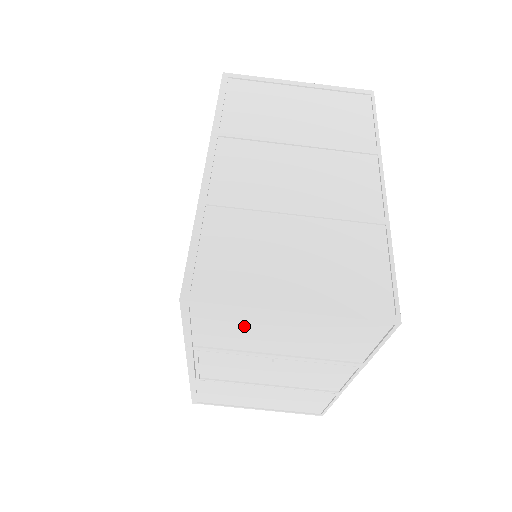
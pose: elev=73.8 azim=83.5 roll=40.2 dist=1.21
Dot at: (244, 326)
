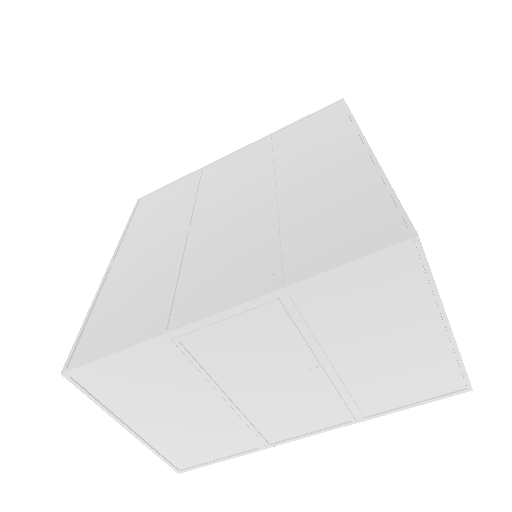
Dot at: (383, 309)
